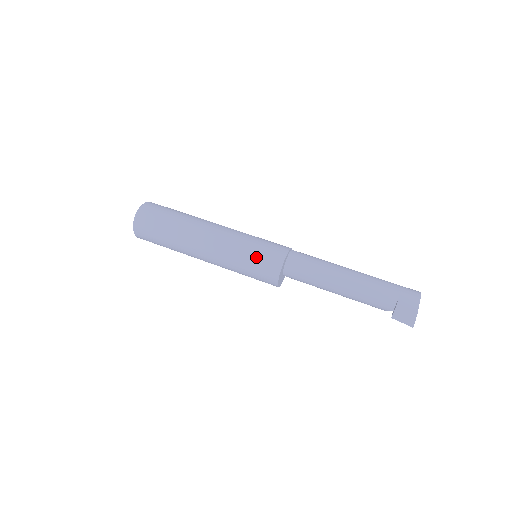
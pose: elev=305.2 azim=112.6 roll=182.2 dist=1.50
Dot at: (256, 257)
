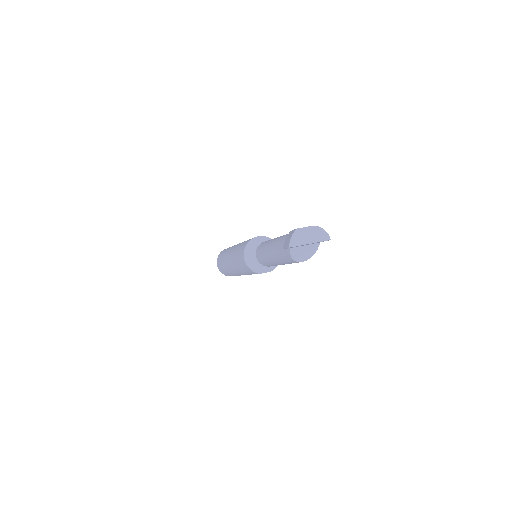
Dot at: (244, 242)
